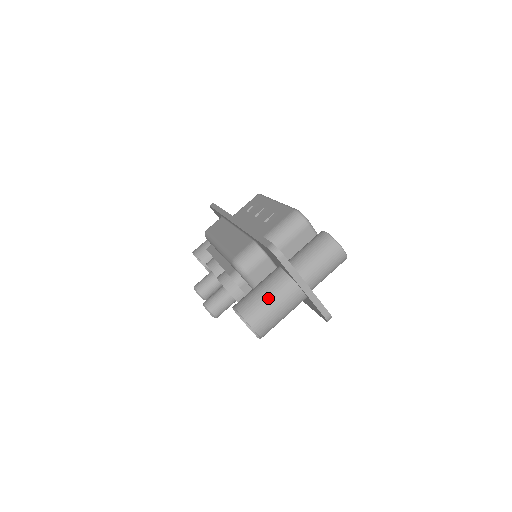
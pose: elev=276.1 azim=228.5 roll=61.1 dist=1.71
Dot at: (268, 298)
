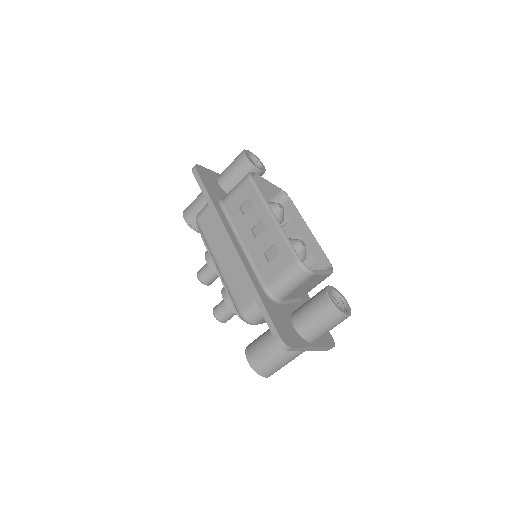
Dot at: (278, 359)
